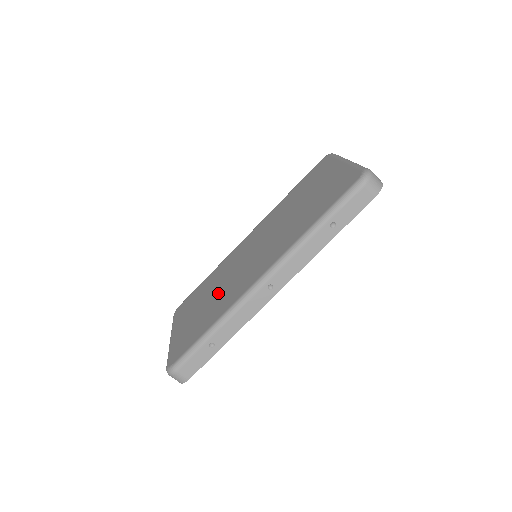
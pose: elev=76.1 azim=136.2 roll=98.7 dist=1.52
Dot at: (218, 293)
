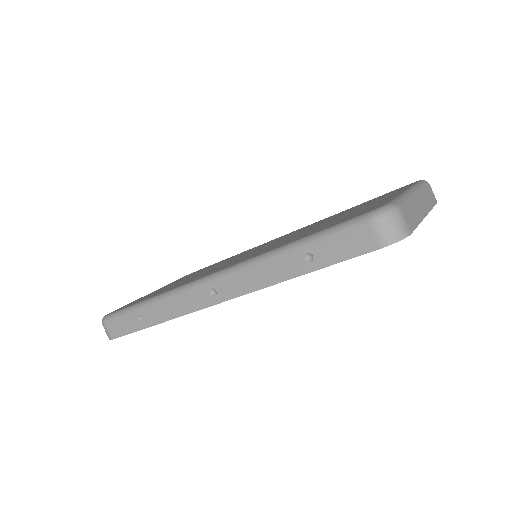
Dot at: occluded
